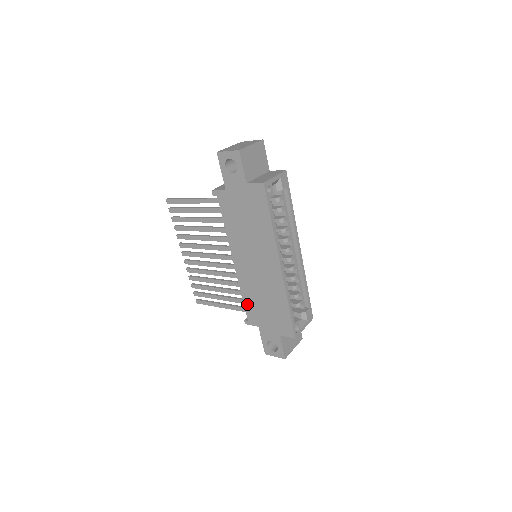
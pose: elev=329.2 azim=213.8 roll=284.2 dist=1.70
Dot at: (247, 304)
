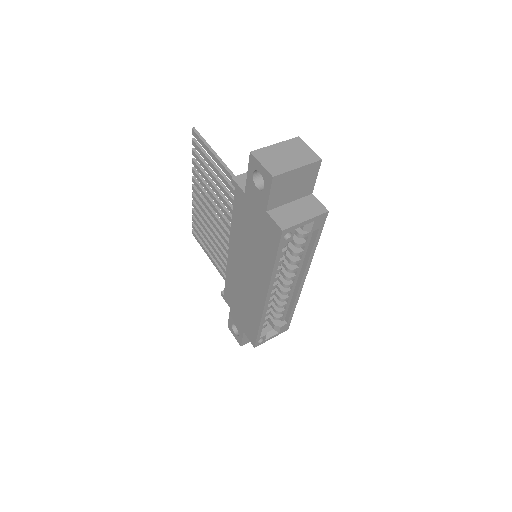
Dot at: (227, 286)
